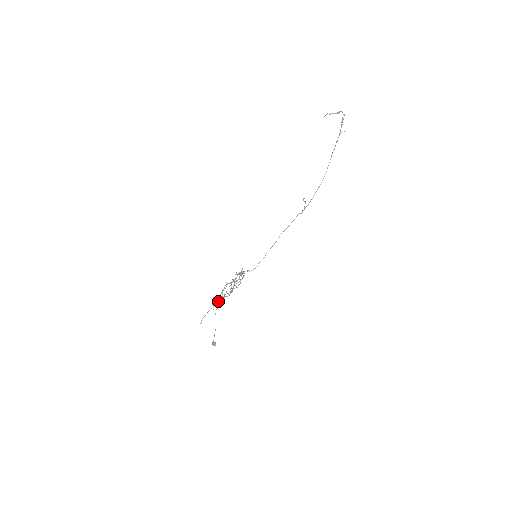
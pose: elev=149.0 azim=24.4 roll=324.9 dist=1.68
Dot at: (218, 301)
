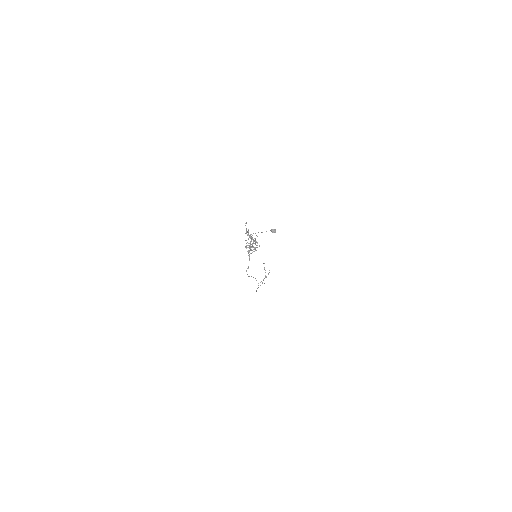
Dot at: (248, 235)
